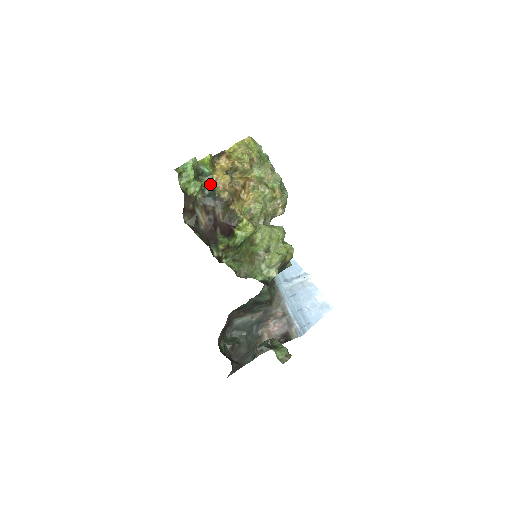
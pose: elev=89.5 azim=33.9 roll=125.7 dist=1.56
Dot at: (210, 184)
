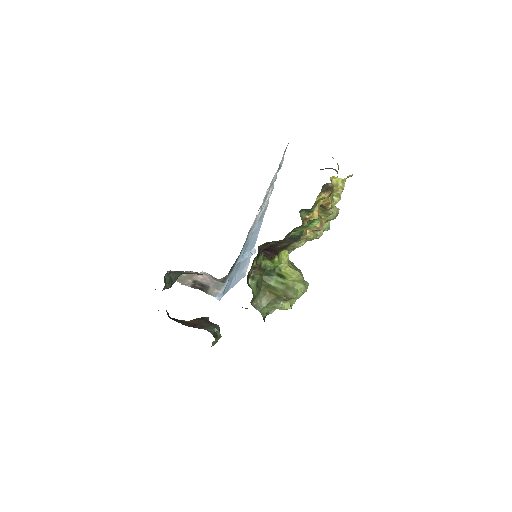
Dot at: (303, 222)
